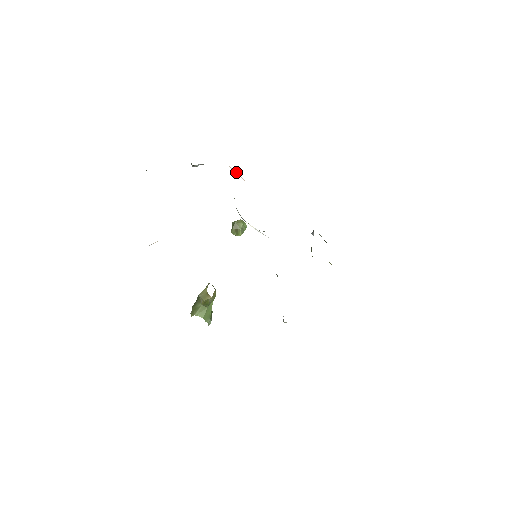
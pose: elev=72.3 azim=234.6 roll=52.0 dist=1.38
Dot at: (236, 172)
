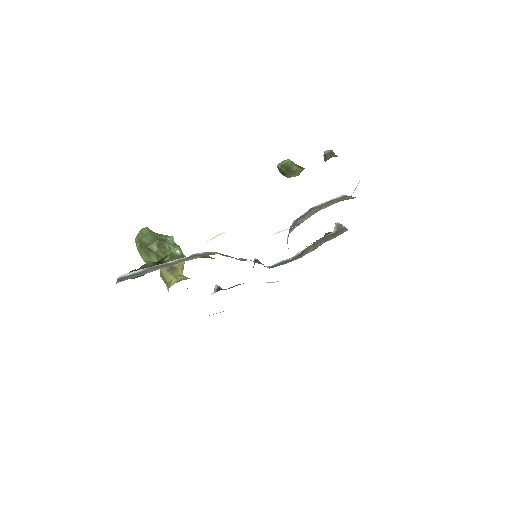
Dot at: occluded
